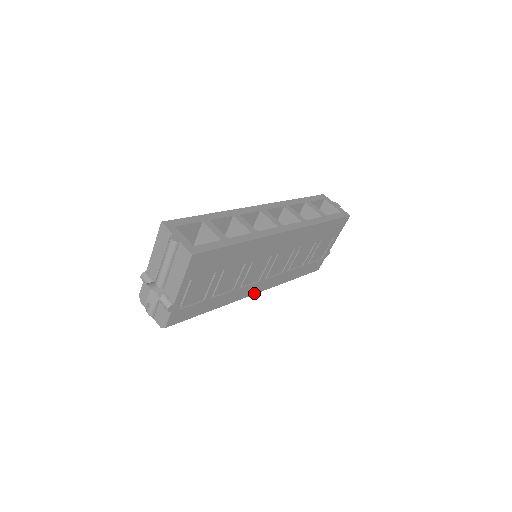
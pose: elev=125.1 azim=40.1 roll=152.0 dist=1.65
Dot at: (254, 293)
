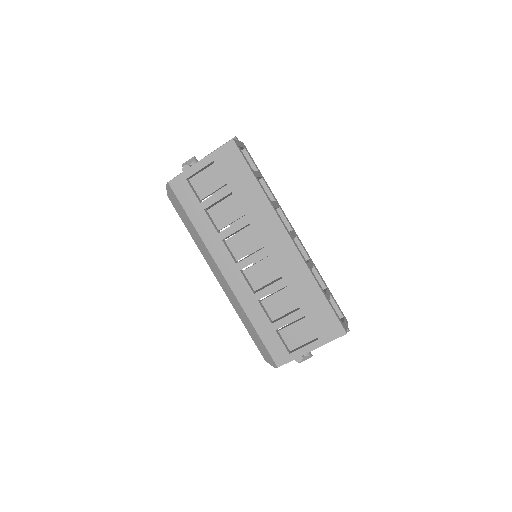
Dot at: (224, 273)
